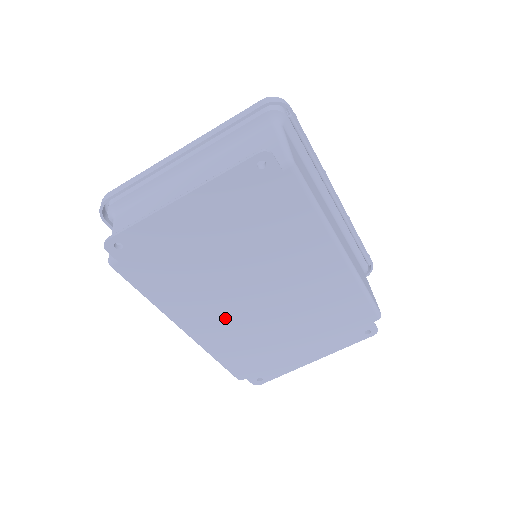
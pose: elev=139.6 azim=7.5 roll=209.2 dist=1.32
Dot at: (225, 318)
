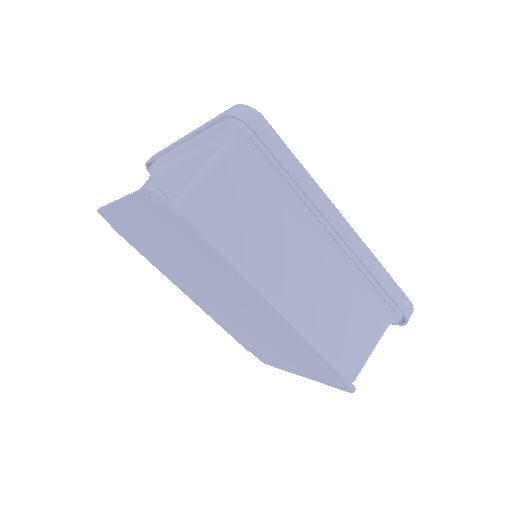
Dot at: (206, 301)
